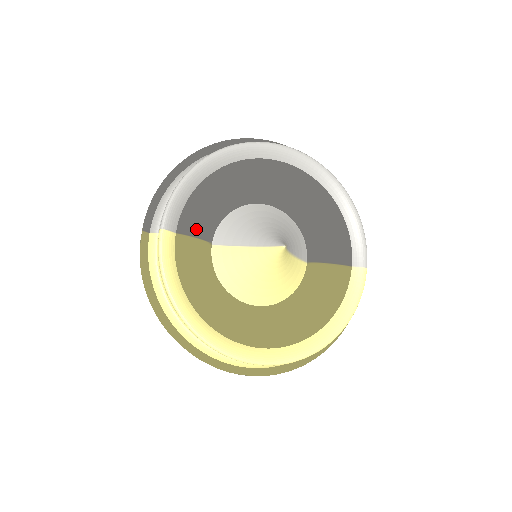
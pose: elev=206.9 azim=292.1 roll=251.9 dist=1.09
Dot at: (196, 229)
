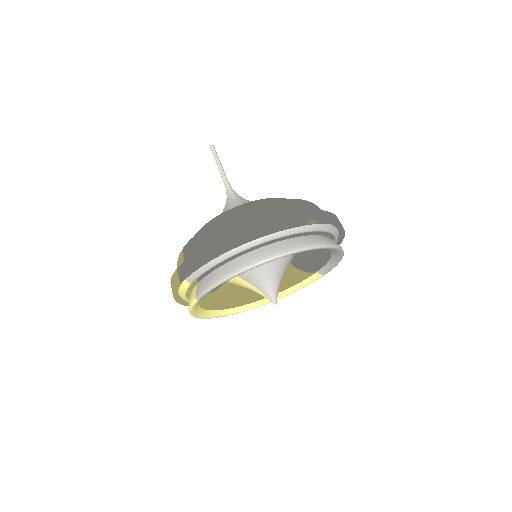
Dot at: occluded
